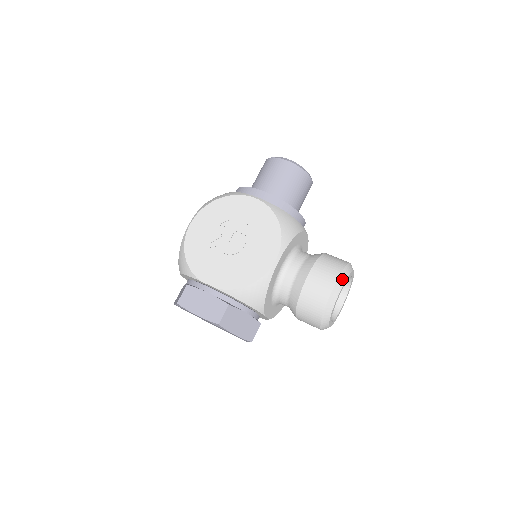
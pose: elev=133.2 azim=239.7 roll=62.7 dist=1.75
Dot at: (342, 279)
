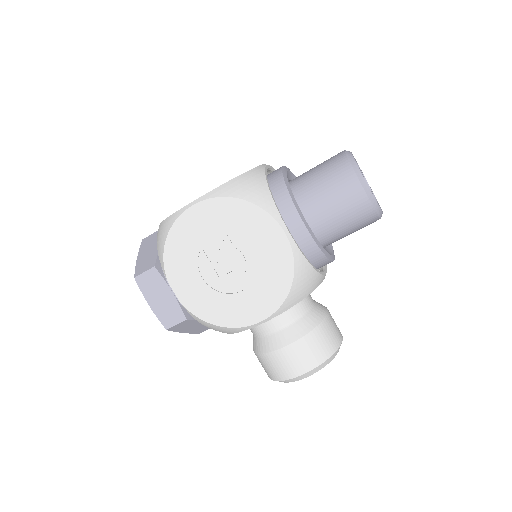
Dot at: (315, 370)
